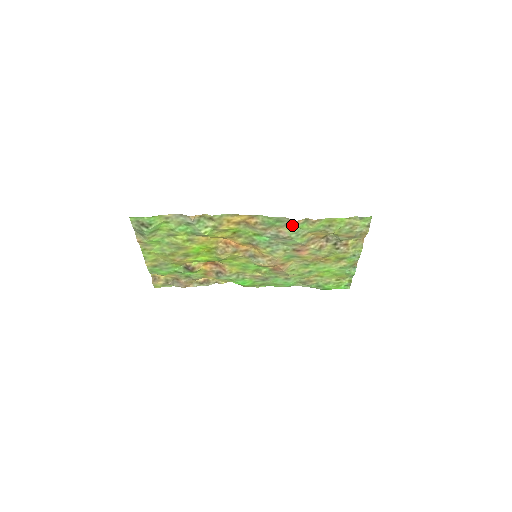
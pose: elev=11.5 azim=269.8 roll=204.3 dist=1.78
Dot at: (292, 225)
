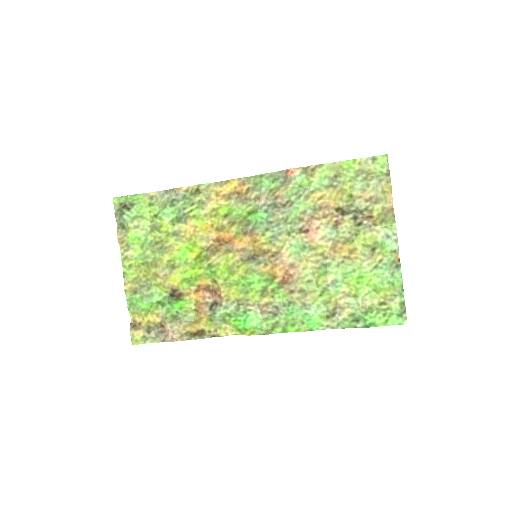
Dot at: (289, 181)
